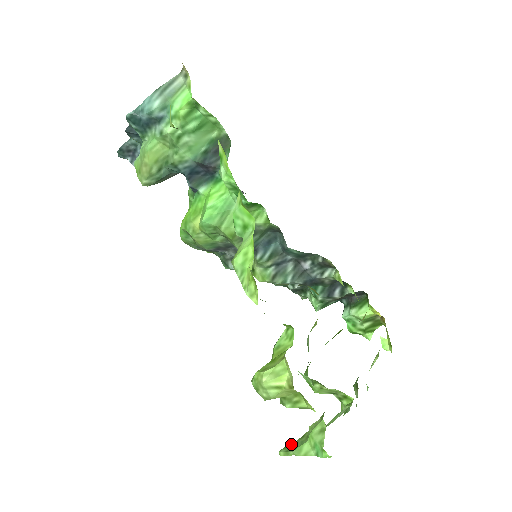
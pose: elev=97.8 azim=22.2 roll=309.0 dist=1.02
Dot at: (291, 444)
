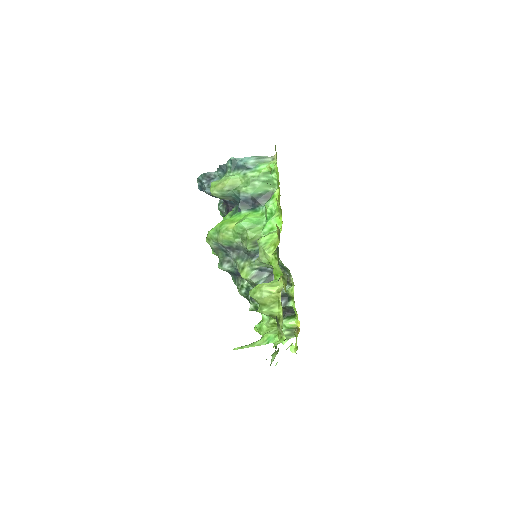
Dot at: (245, 345)
